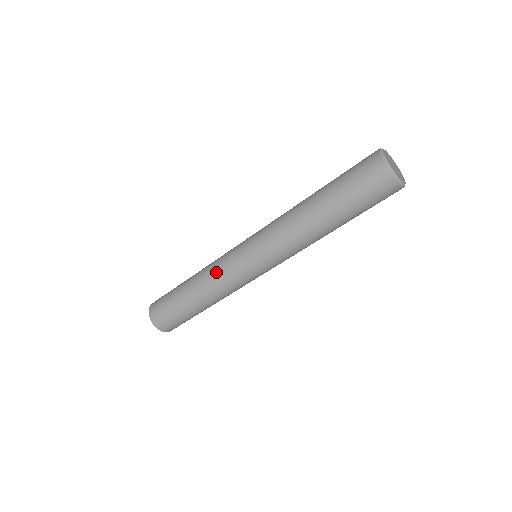
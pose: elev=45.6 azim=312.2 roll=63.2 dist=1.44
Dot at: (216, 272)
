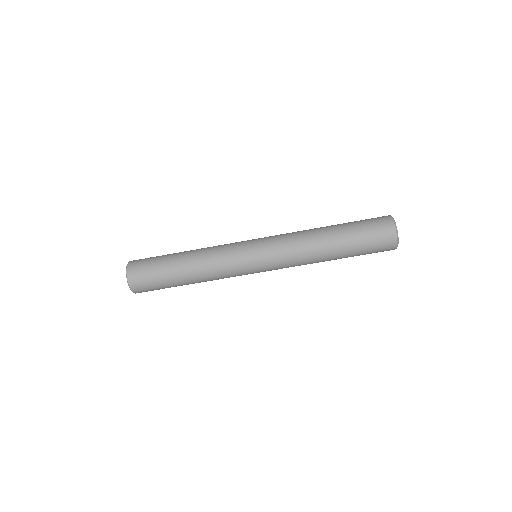
Dot at: (219, 258)
